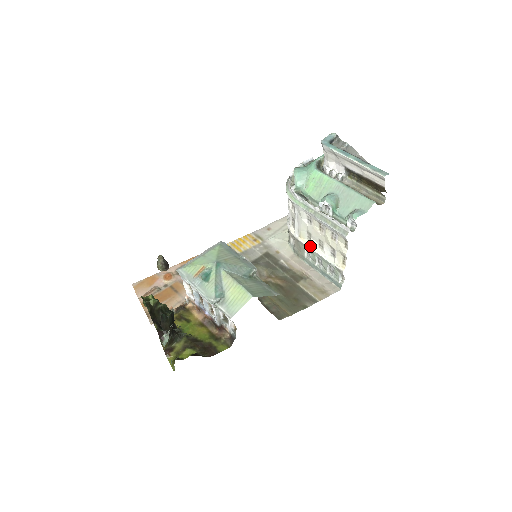
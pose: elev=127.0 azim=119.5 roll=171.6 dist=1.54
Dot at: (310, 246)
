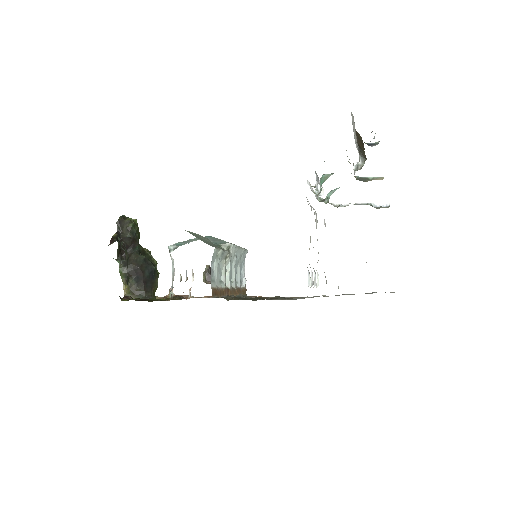
Dot at: occluded
